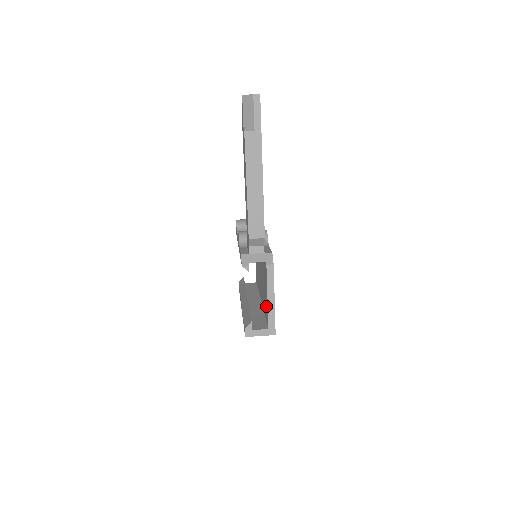
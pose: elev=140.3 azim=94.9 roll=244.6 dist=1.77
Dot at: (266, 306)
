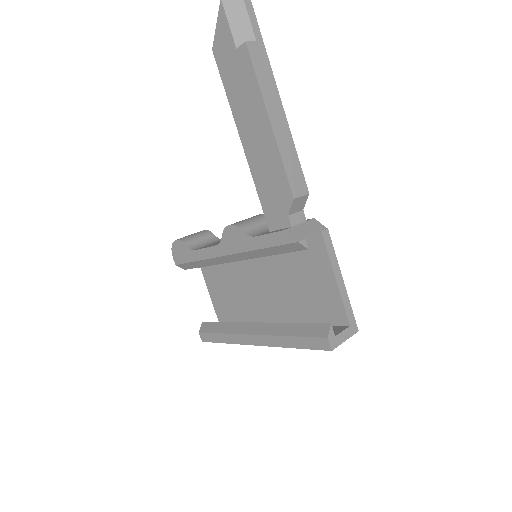
Dot at: (326, 300)
